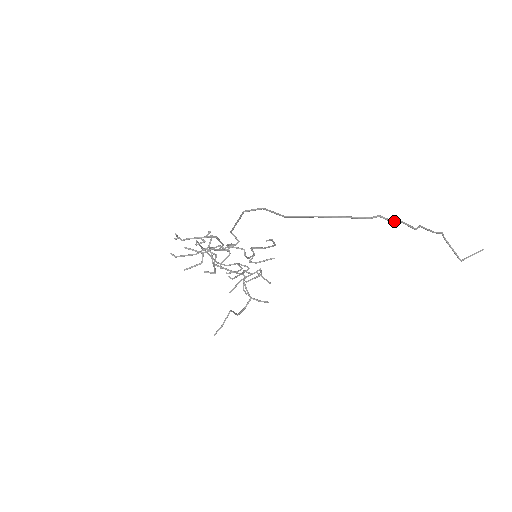
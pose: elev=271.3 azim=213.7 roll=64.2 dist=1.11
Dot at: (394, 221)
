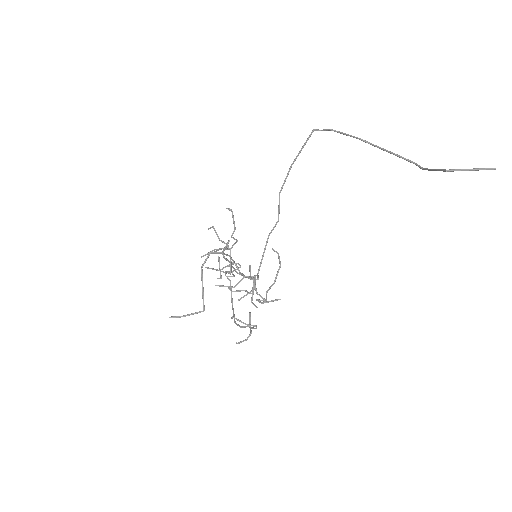
Dot at: (333, 130)
